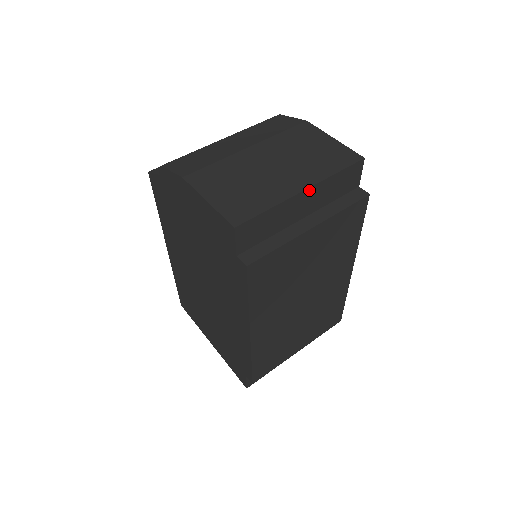
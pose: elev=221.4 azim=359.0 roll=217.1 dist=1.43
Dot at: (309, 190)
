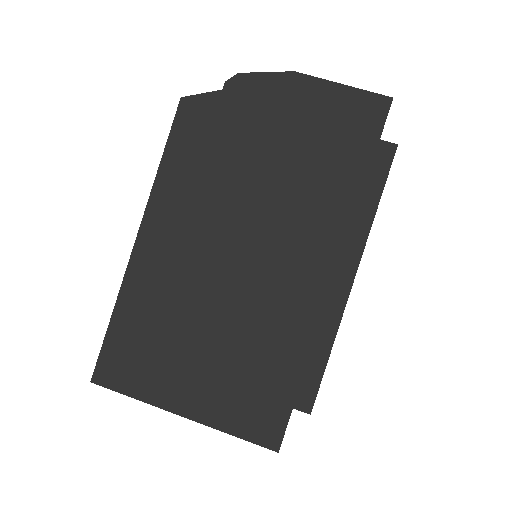
Dot at: occluded
